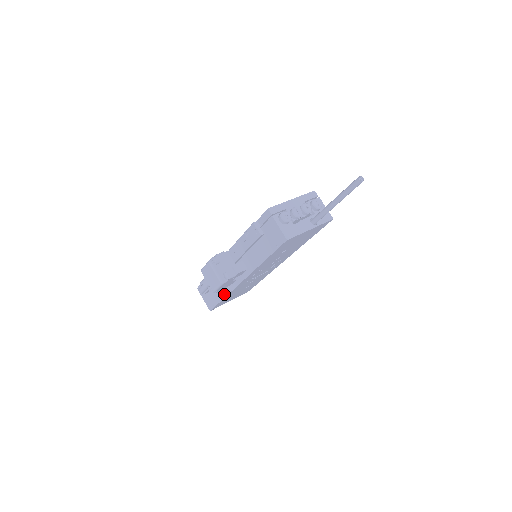
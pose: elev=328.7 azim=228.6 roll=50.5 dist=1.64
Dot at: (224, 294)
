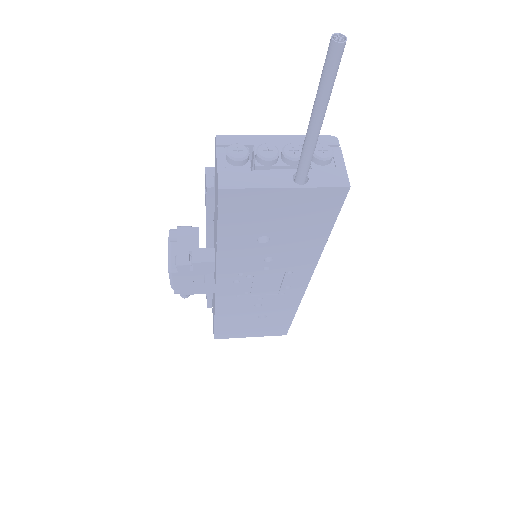
Dot at: (214, 310)
